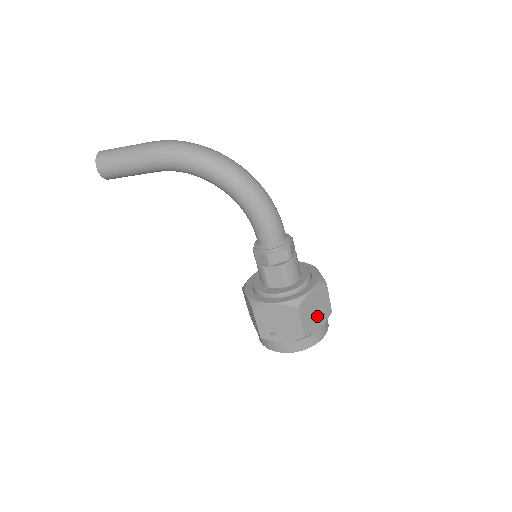
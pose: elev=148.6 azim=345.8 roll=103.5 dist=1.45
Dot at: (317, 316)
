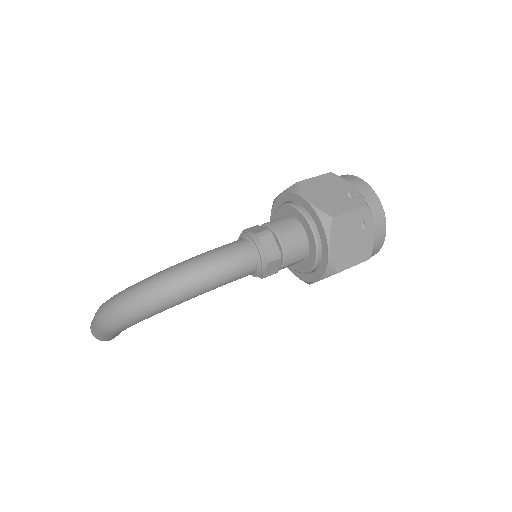
Dot at: (359, 236)
